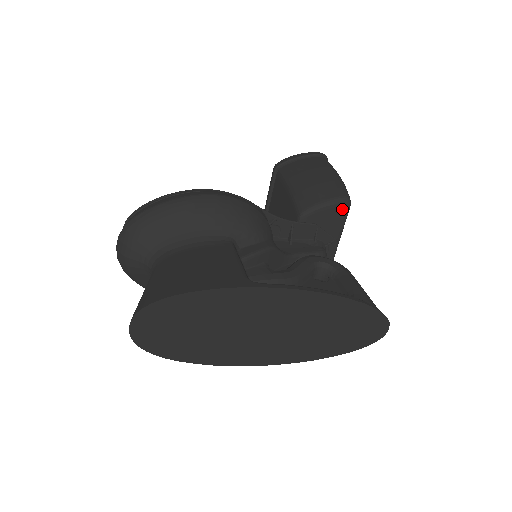
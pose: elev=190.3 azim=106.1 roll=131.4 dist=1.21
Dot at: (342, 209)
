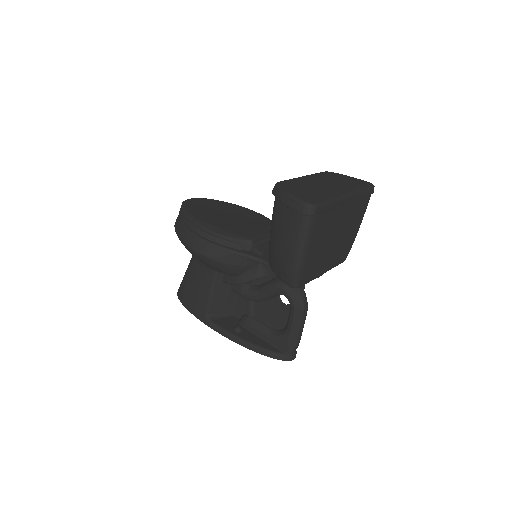
Dot at: occluded
